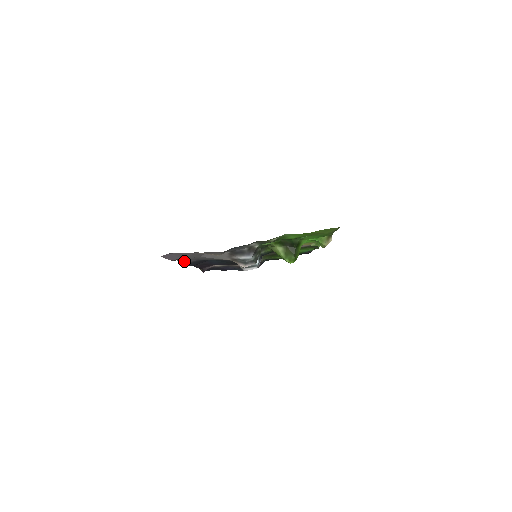
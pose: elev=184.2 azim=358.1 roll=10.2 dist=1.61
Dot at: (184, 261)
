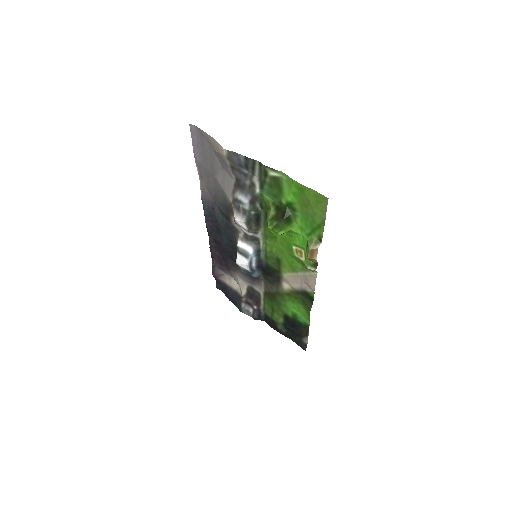
Dot at: (204, 190)
